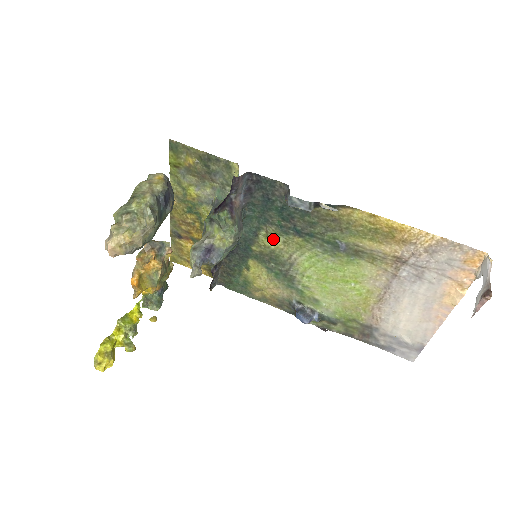
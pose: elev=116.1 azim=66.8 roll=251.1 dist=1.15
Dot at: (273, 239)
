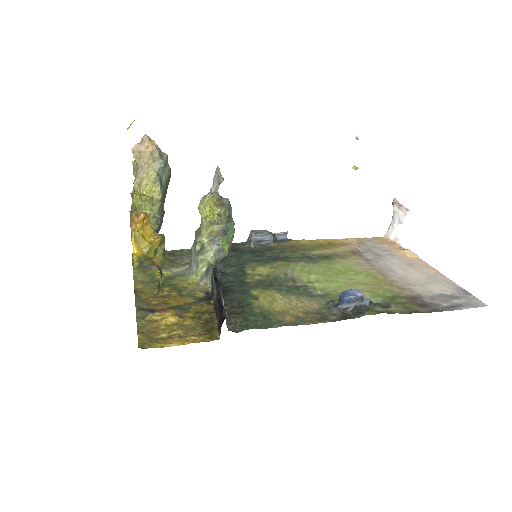
Dot at: (260, 269)
